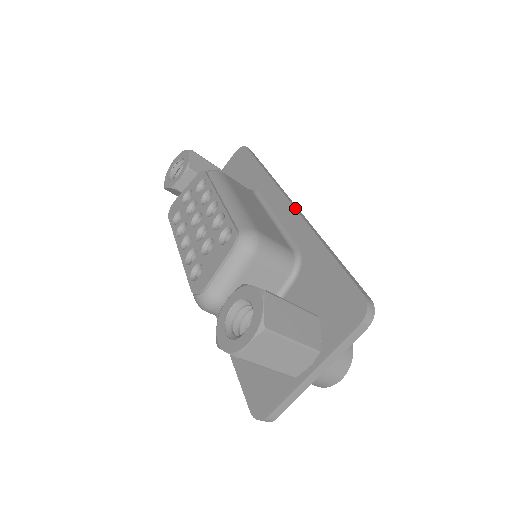
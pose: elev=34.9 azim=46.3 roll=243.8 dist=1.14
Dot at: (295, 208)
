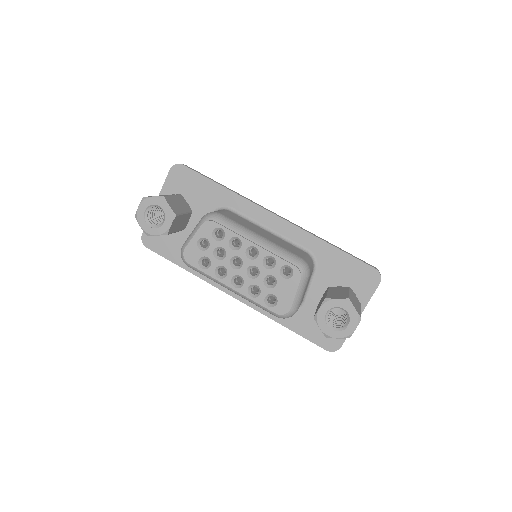
Dot at: (286, 220)
